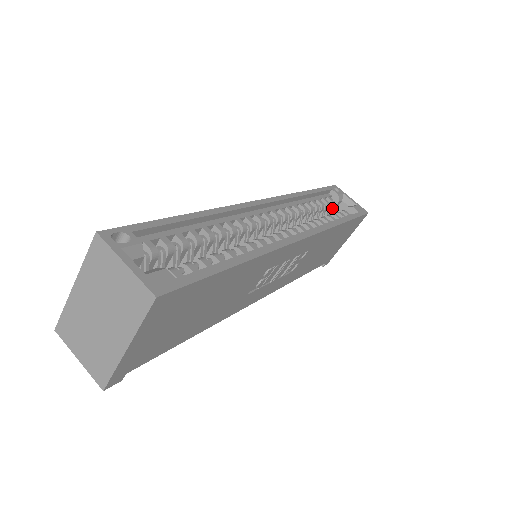
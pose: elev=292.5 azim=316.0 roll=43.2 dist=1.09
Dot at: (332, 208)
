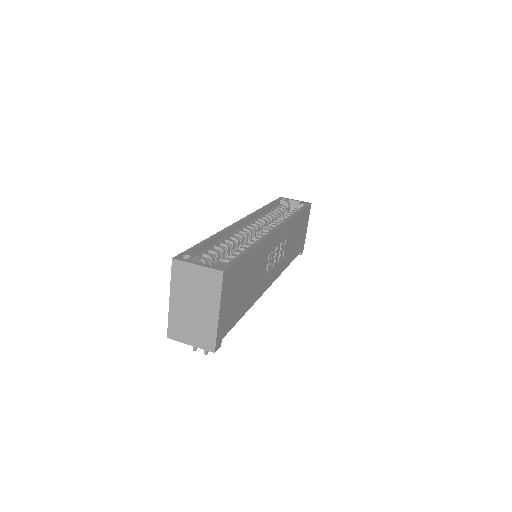
Dot at: (286, 211)
